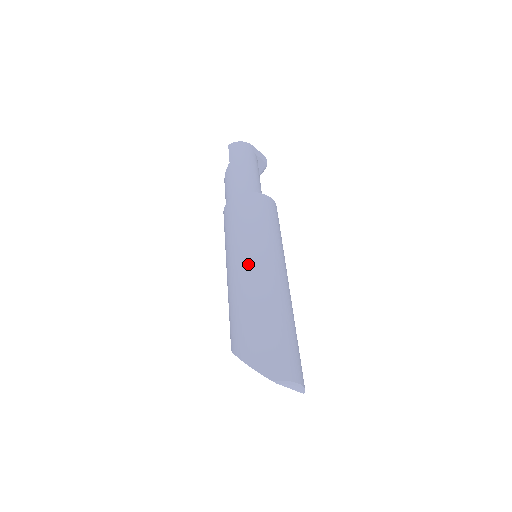
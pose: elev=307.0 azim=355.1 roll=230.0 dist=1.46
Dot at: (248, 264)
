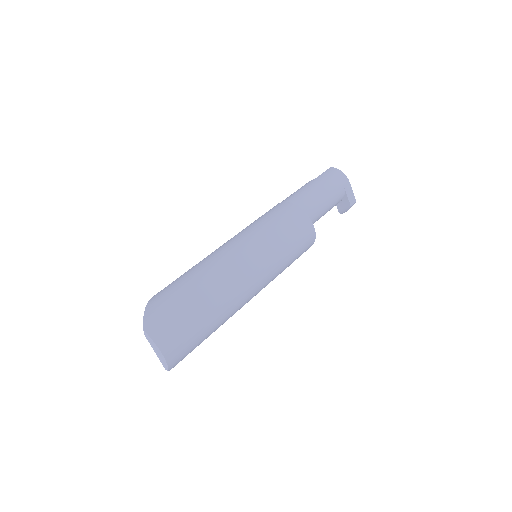
Dot at: (232, 249)
